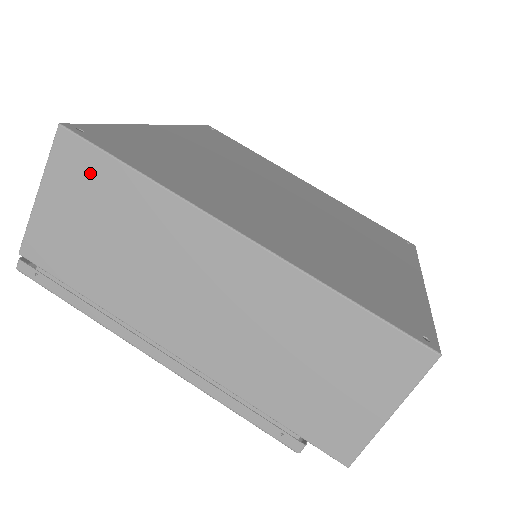
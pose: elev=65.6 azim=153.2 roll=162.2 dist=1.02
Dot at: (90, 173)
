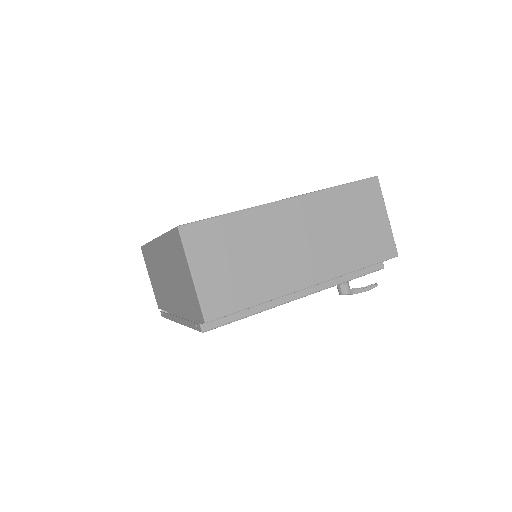
Dot at: (147, 257)
